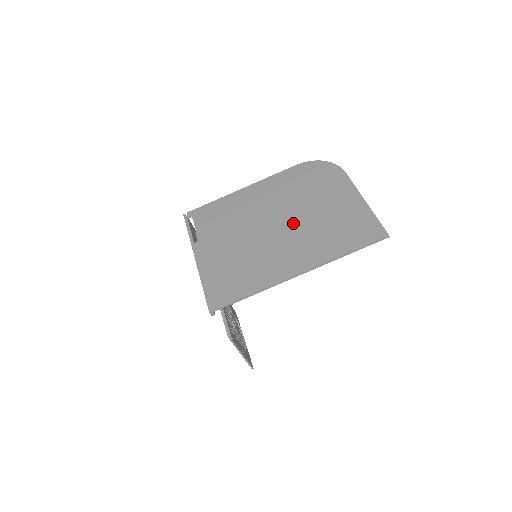
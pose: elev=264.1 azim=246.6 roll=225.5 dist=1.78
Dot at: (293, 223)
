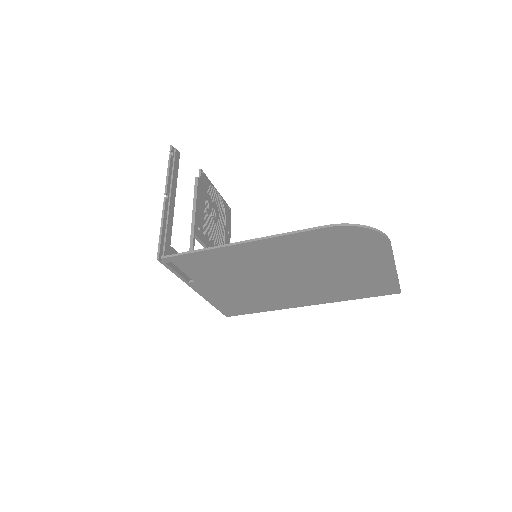
Dot at: (309, 279)
